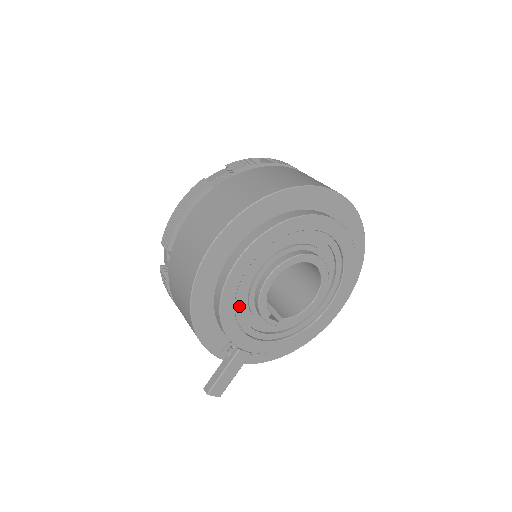
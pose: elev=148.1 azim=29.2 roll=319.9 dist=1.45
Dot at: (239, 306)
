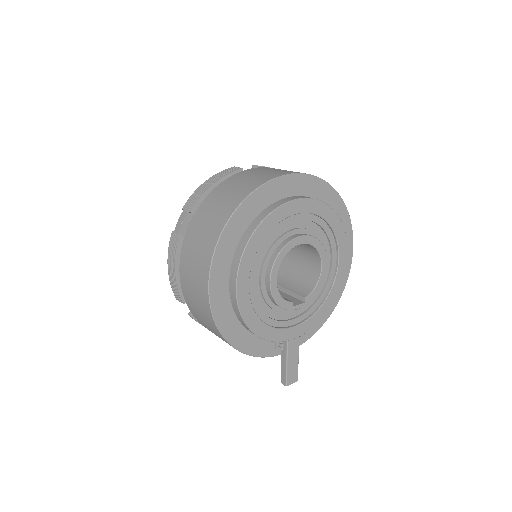
Dot at: (263, 315)
